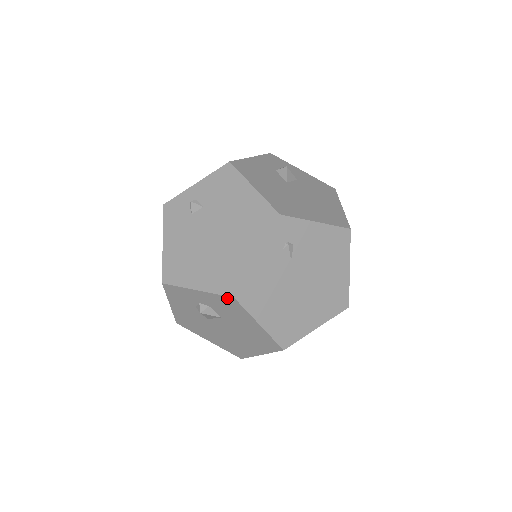
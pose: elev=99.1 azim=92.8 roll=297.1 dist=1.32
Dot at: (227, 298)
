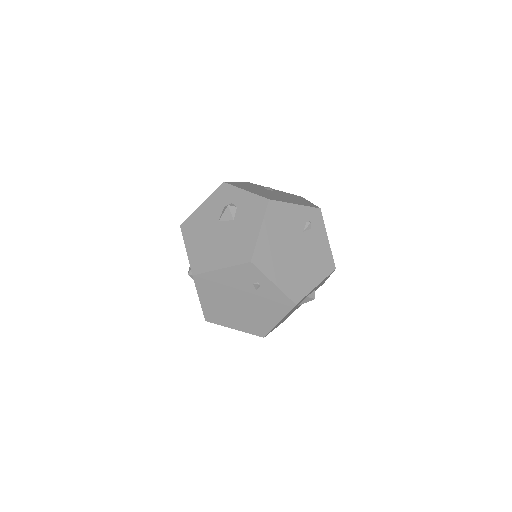
Dot at: (263, 200)
